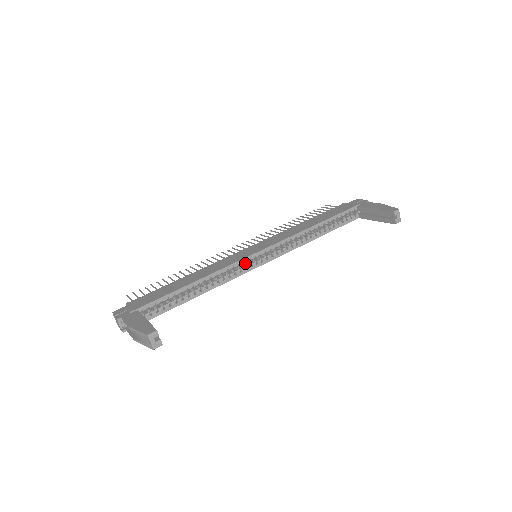
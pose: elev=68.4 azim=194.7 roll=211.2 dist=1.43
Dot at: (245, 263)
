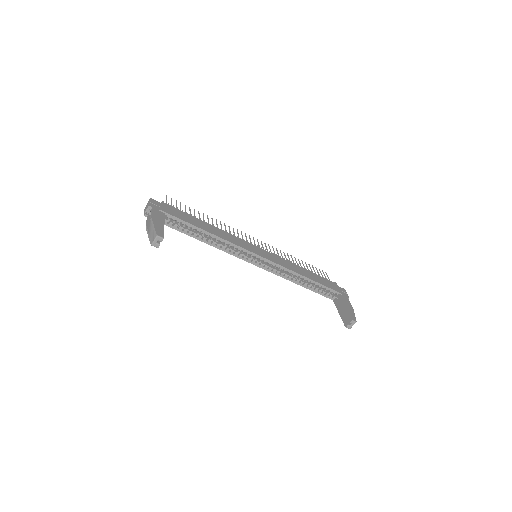
Dot at: occluded
